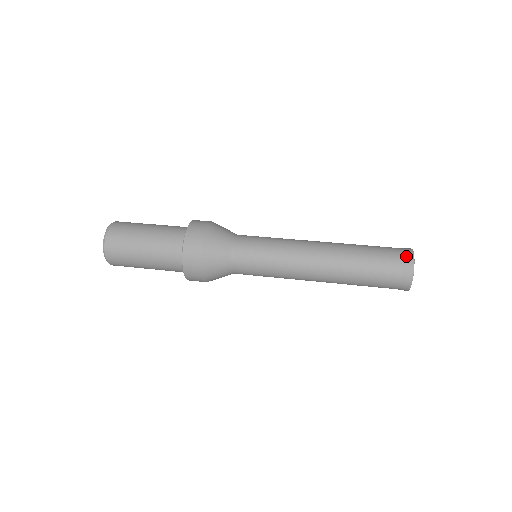
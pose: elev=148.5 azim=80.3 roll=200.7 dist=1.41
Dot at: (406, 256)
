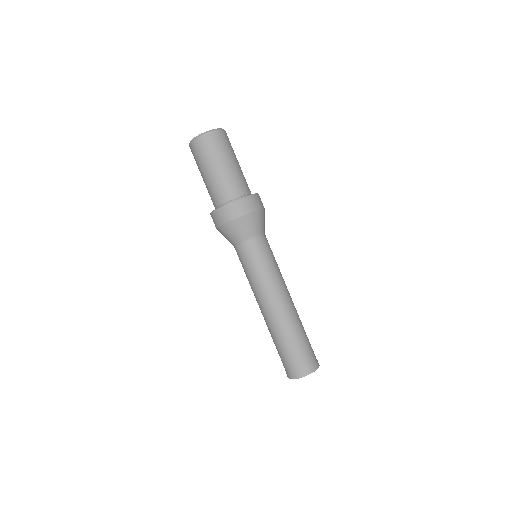
Dot at: (297, 372)
